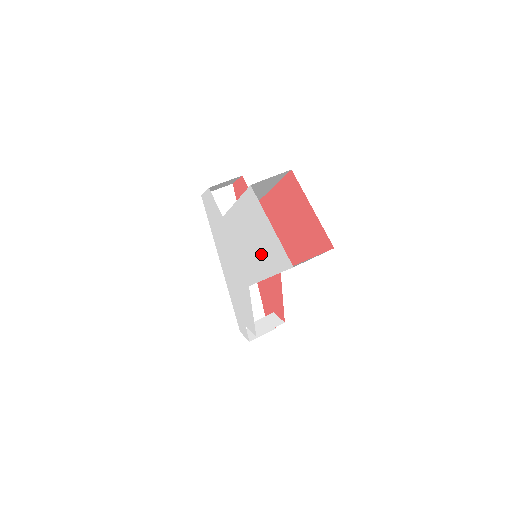
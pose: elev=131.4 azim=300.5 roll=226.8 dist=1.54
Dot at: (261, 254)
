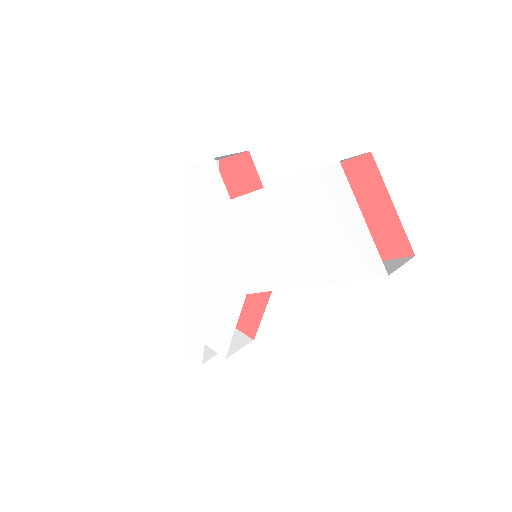
Dot at: (309, 254)
